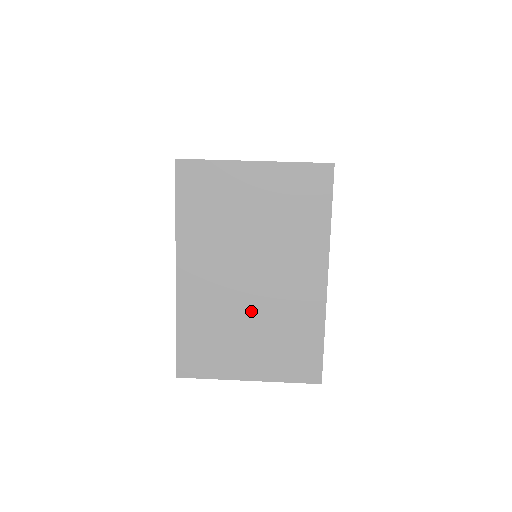
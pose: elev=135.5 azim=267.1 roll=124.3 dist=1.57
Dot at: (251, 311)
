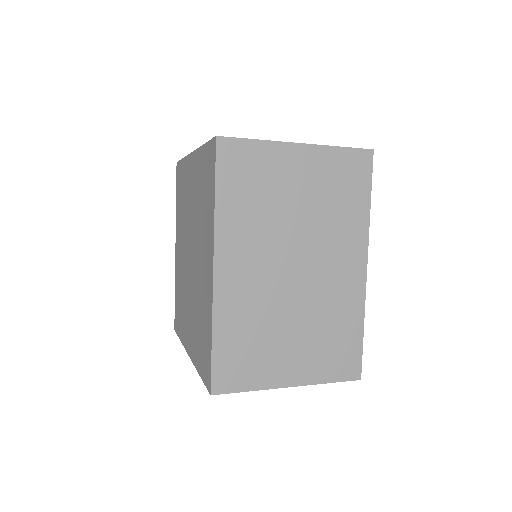
Dot at: (294, 308)
